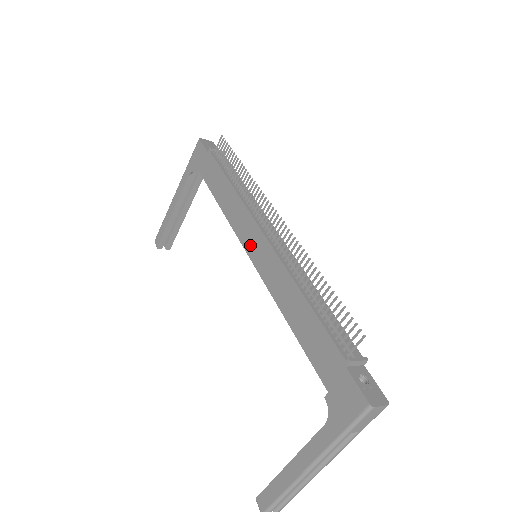
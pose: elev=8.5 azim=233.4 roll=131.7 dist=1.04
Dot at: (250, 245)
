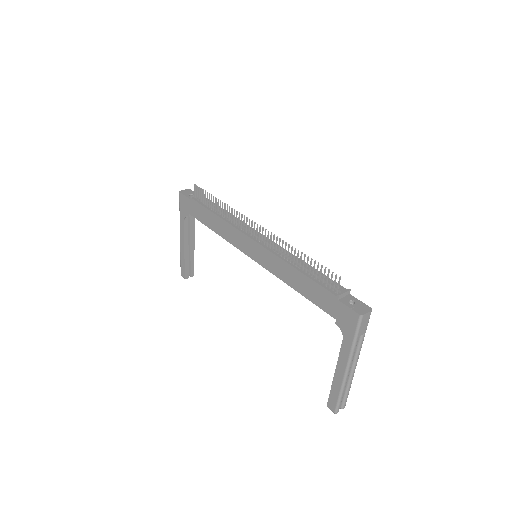
Dot at: (249, 251)
